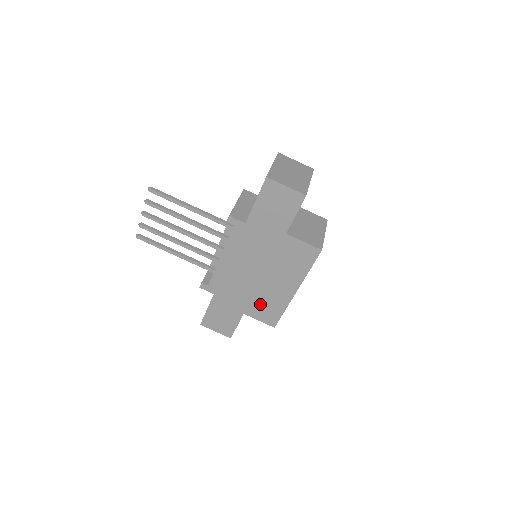
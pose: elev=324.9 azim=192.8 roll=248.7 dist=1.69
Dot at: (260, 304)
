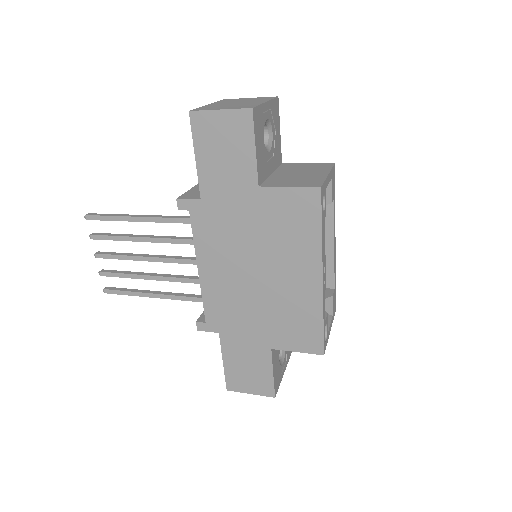
Dot at: (284, 323)
